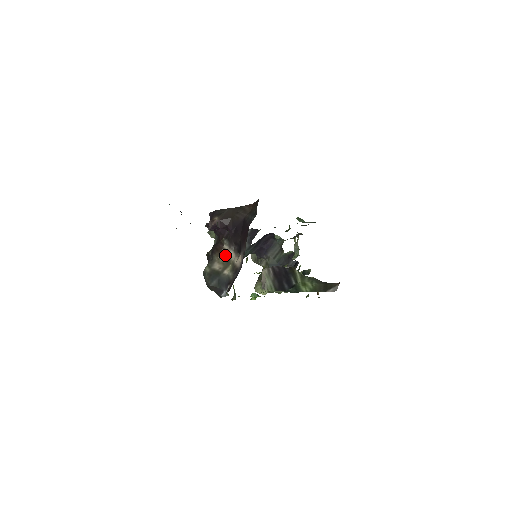
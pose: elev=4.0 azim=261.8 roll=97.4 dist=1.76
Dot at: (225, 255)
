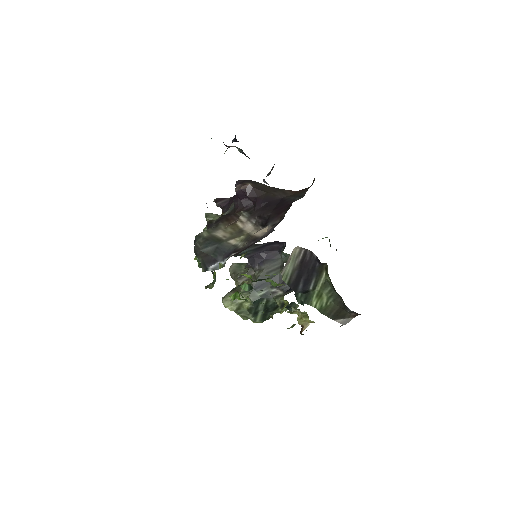
Dot at: (238, 226)
